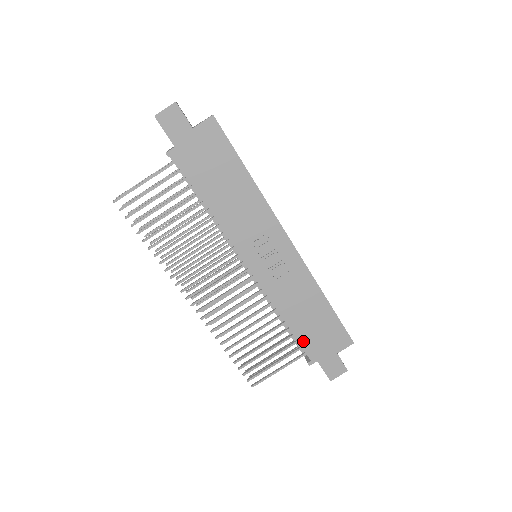
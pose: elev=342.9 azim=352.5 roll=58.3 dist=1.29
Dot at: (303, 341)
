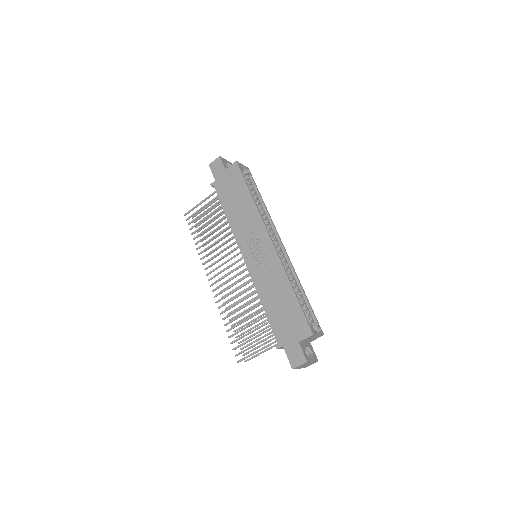
Dot at: (273, 325)
